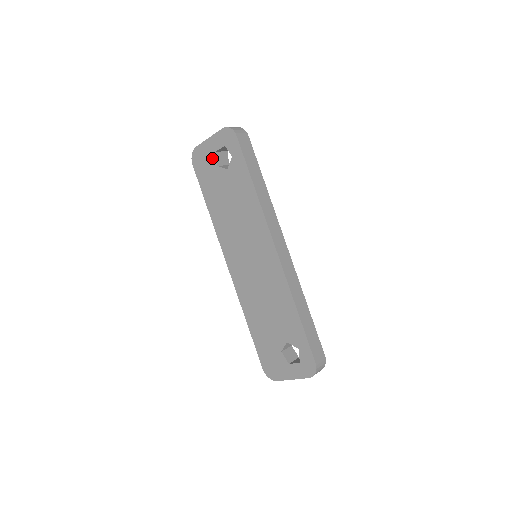
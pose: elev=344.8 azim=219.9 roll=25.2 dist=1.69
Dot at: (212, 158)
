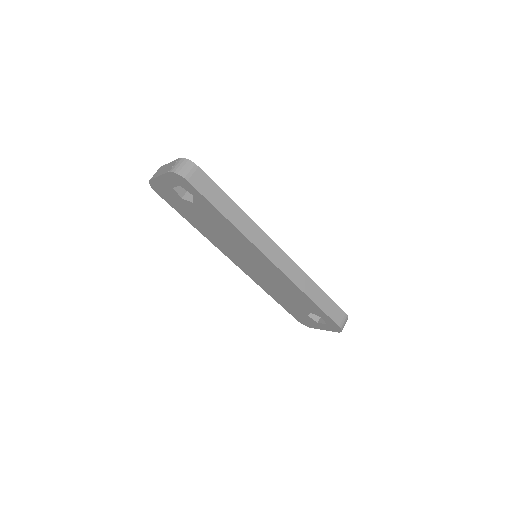
Dot at: (172, 192)
